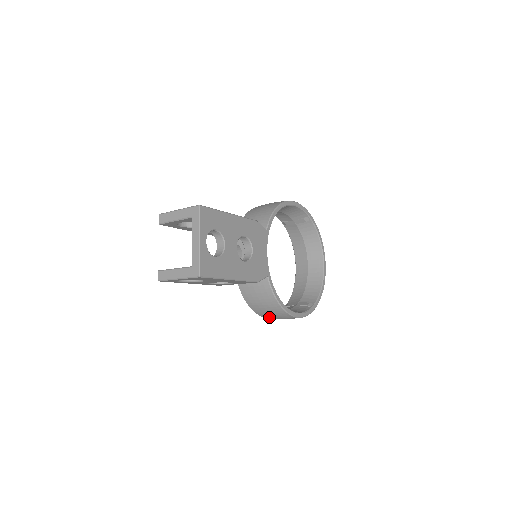
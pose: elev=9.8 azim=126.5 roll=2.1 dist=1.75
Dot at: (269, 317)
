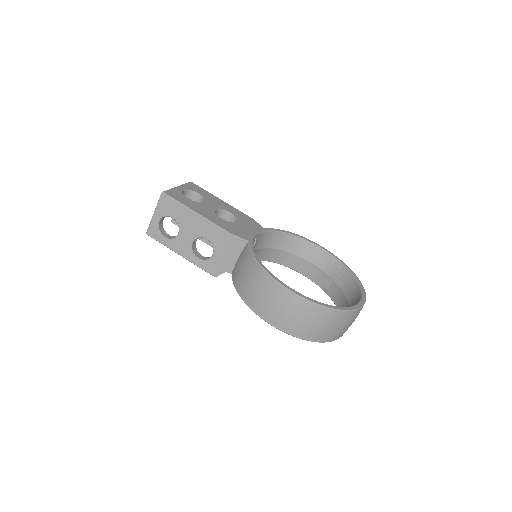
Dot at: (261, 307)
